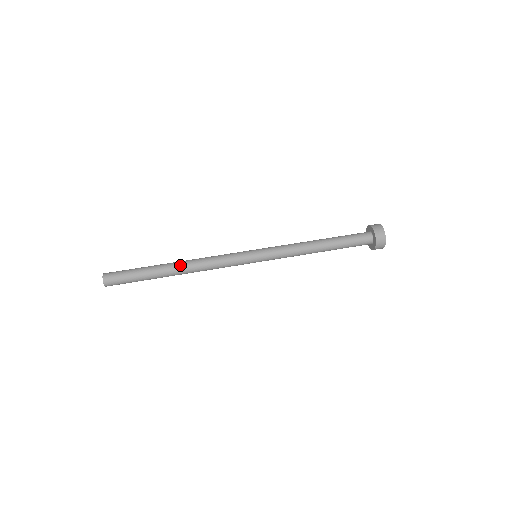
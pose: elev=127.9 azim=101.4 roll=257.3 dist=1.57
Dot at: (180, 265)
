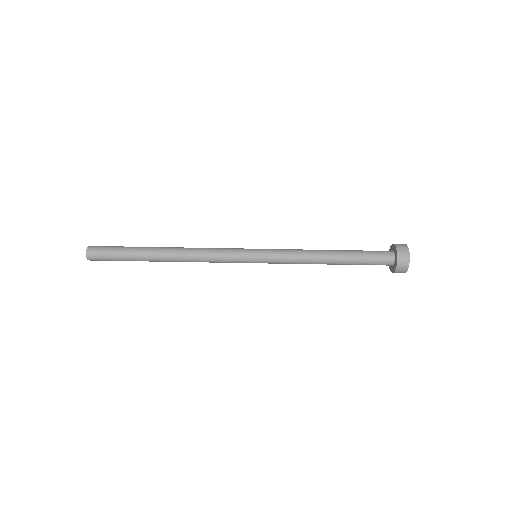
Dot at: (170, 249)
